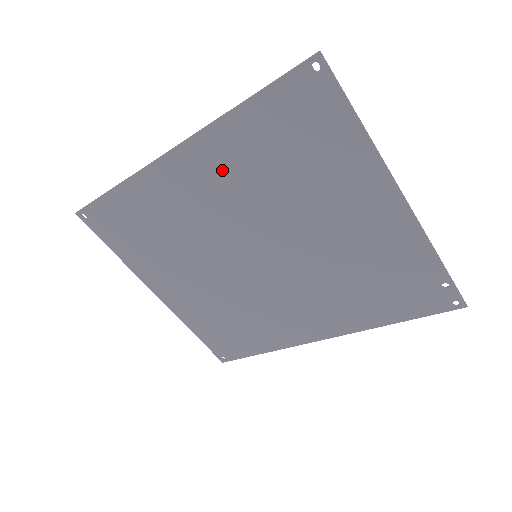
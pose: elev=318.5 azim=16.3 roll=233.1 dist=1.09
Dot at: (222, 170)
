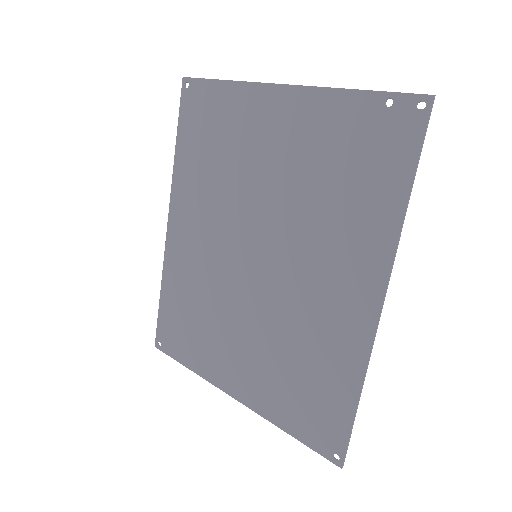
Dot at: (194, 203)
